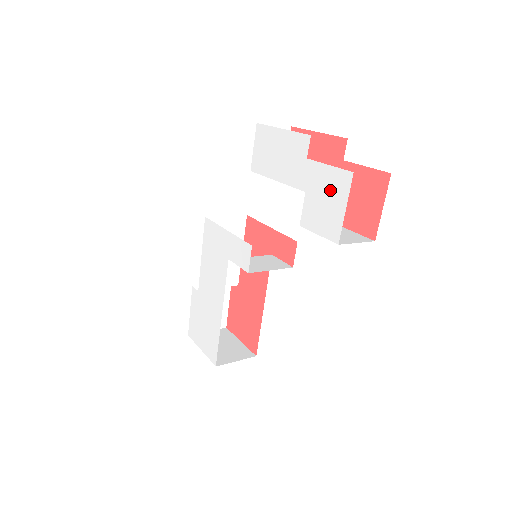
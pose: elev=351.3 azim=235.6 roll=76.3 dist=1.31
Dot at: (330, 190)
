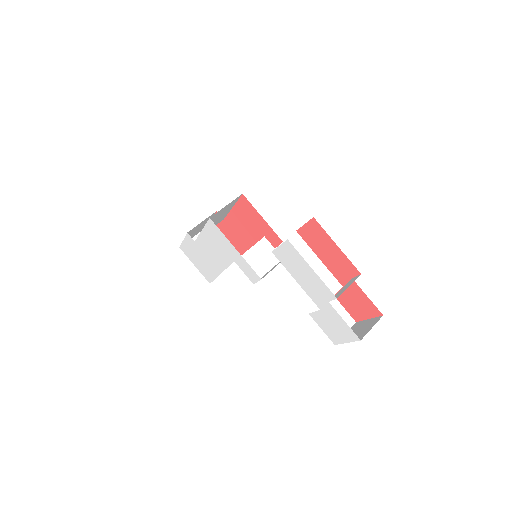
Dot at: (340, 328)
